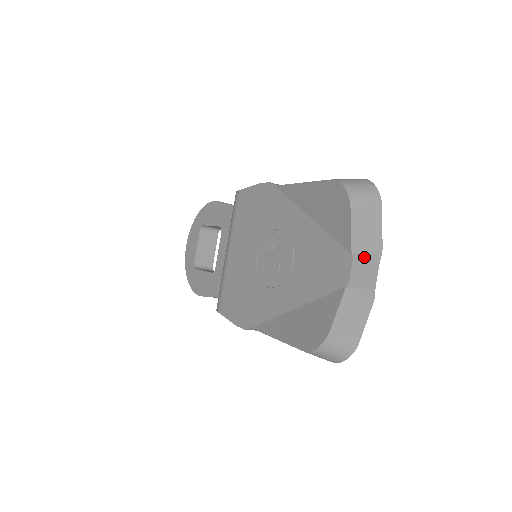
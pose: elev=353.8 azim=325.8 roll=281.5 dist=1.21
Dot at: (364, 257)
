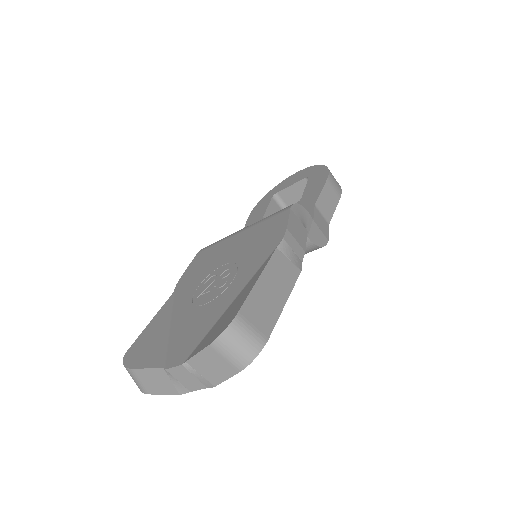
Dot at: (194, 373)
